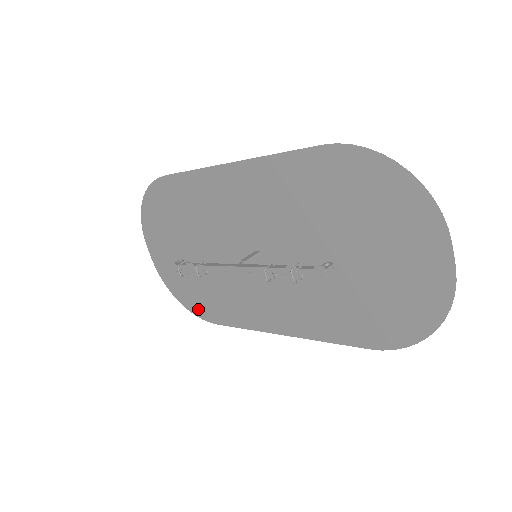
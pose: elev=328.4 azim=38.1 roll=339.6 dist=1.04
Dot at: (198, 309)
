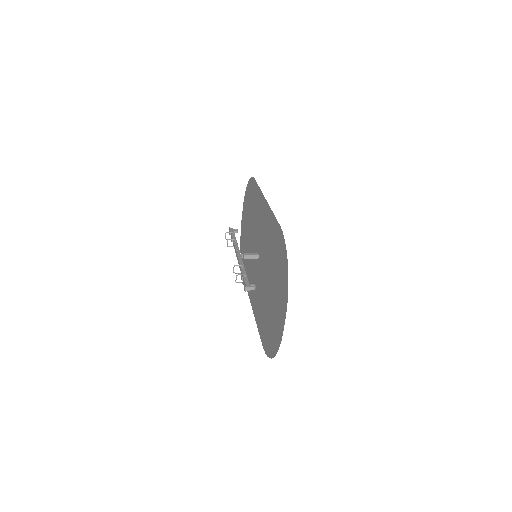
Dot at: occluded
